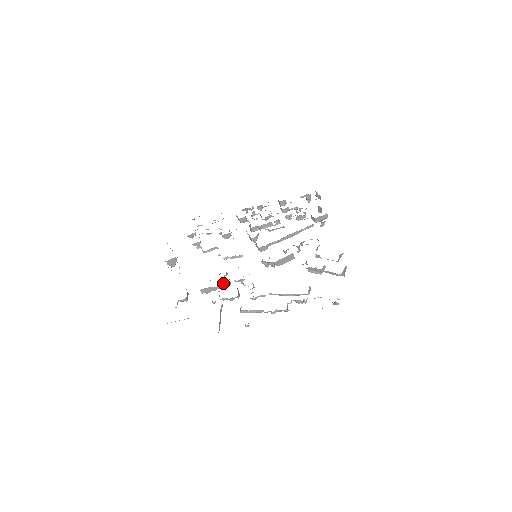
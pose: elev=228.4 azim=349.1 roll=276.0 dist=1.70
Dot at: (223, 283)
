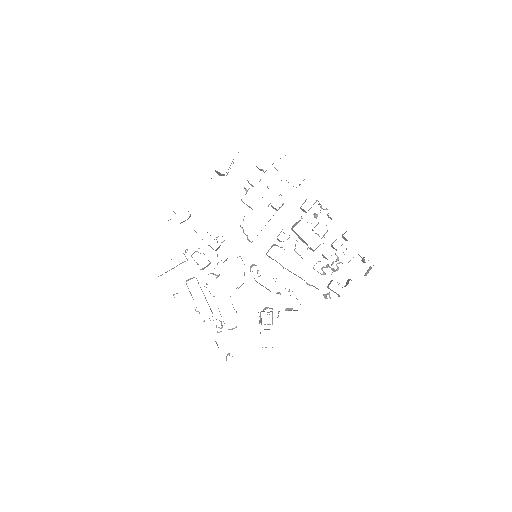
Dot at: (210, 246)
